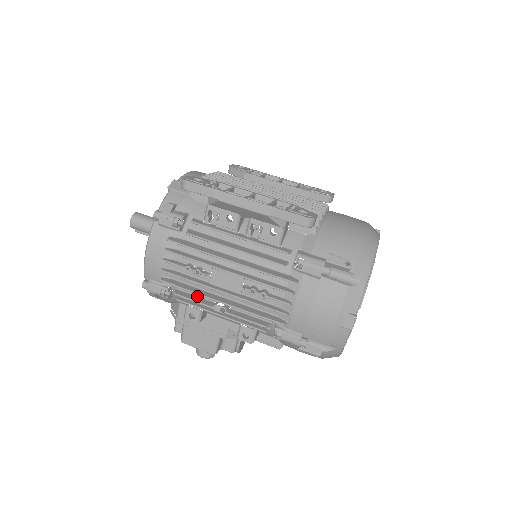
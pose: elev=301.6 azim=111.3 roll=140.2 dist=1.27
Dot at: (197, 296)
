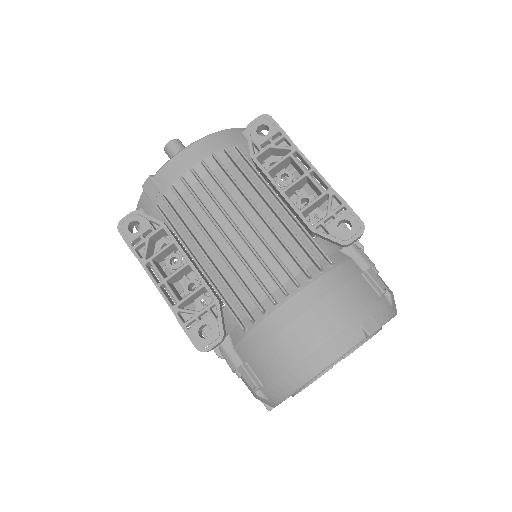
Dot at: occluded
